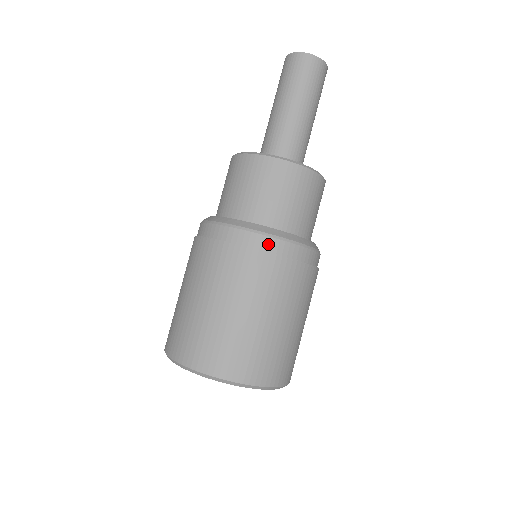
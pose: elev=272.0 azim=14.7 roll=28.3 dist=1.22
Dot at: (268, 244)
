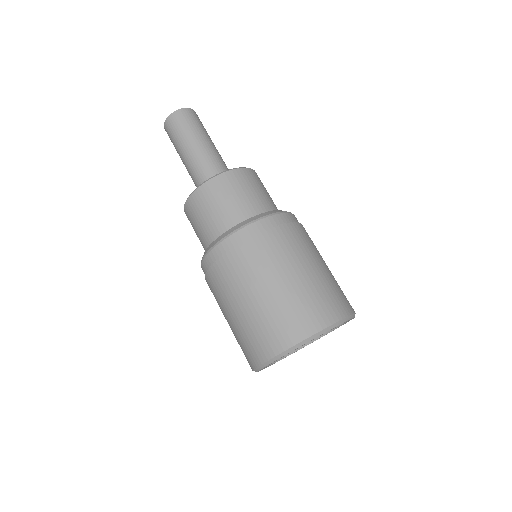
Dot at: (263, 225)
